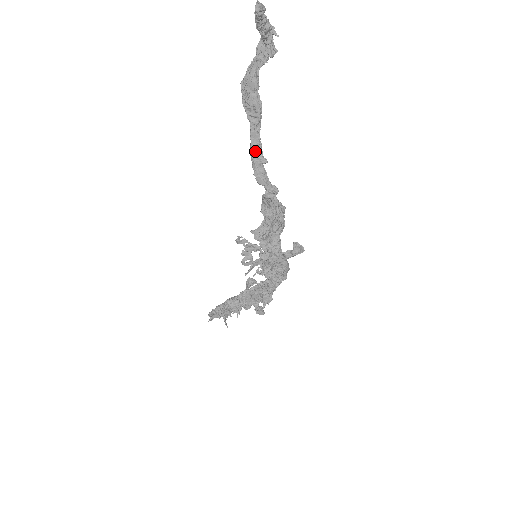
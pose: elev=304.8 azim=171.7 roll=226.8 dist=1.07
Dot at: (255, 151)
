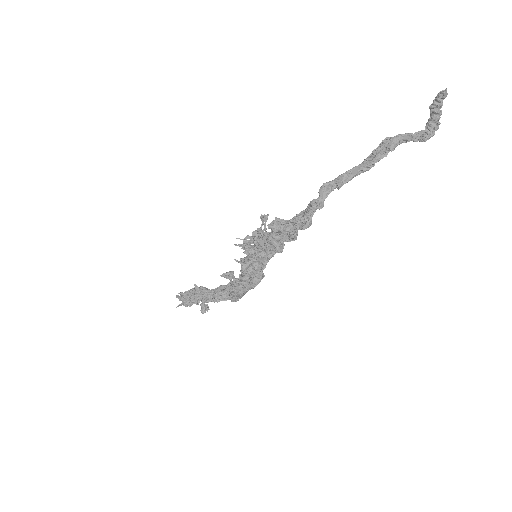
Dot at: (343, 176)
